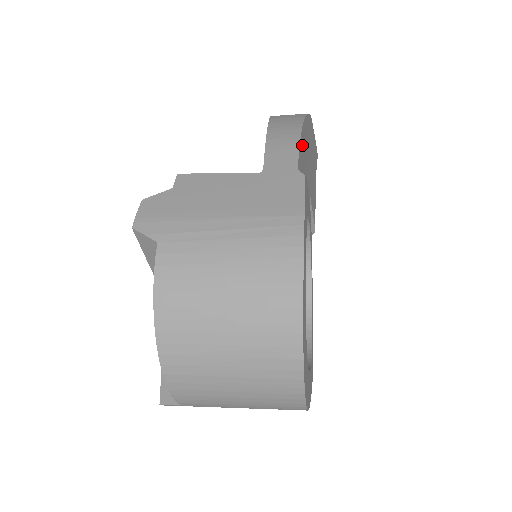
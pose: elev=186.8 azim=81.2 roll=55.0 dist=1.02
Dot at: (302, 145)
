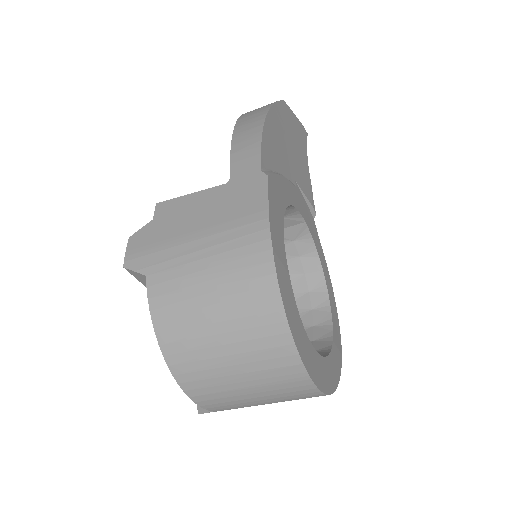
Dot at: (268, 140)
